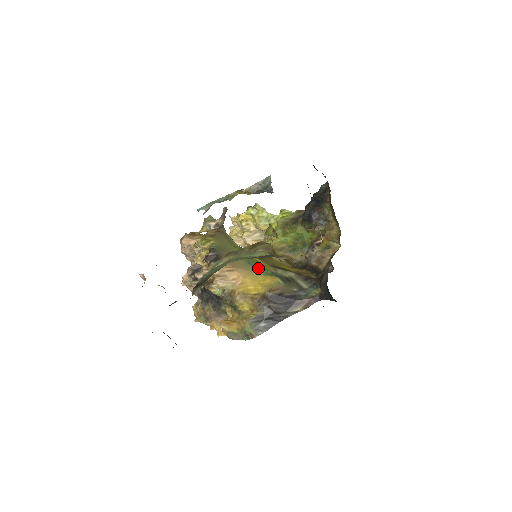
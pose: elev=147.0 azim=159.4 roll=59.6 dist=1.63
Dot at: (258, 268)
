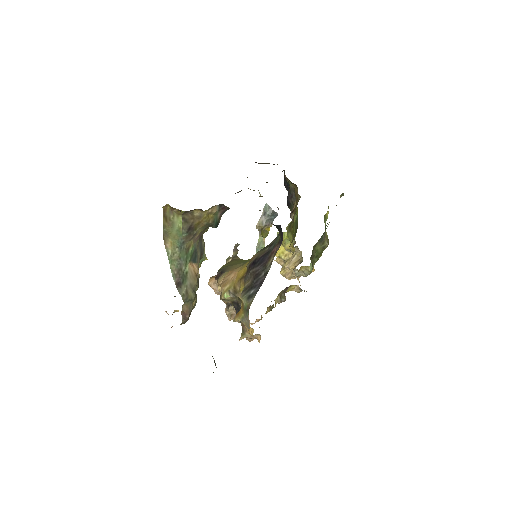
Dot at: (250, 259)
